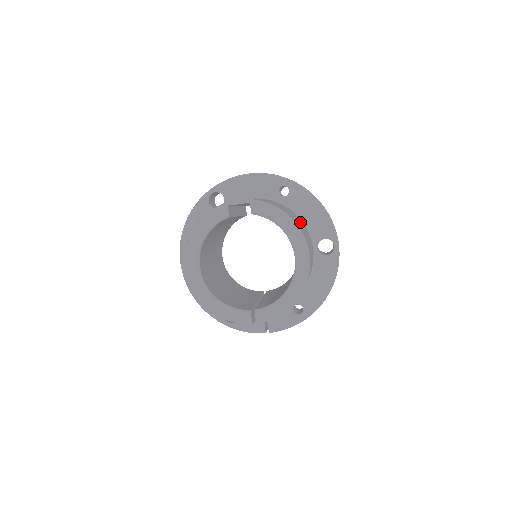
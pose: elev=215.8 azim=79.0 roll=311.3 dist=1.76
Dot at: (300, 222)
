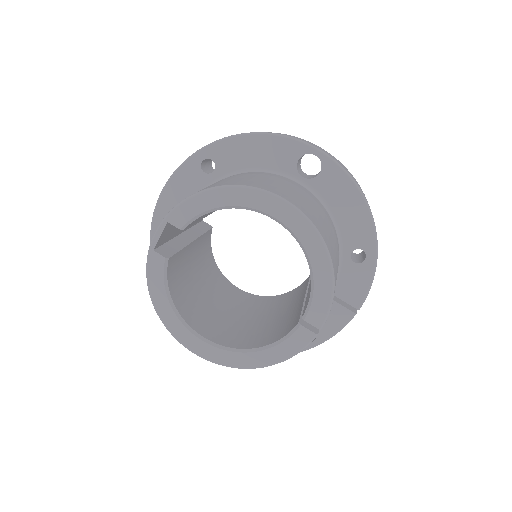
Dot at: (248, 176)
